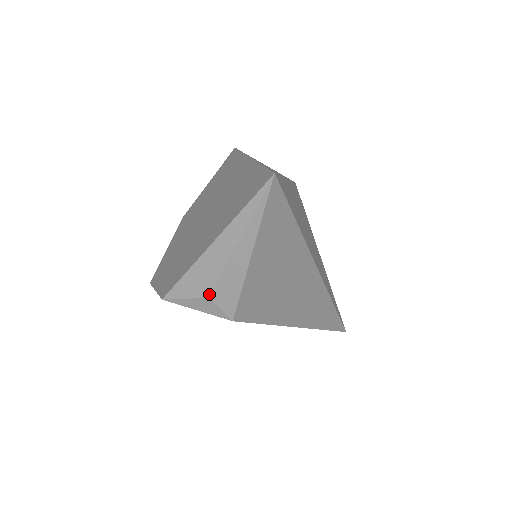
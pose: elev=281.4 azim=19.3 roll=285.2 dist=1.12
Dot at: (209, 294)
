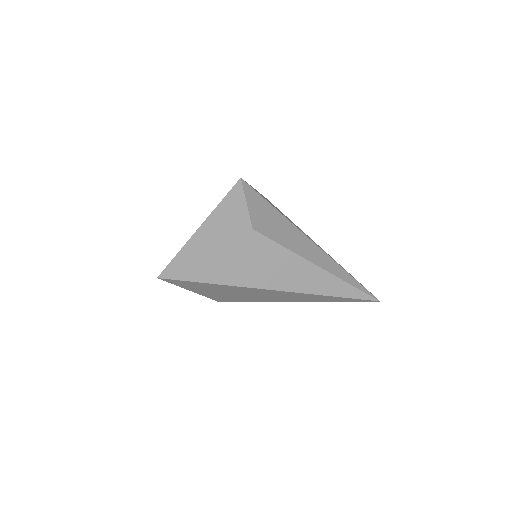
Dot at: occluded
